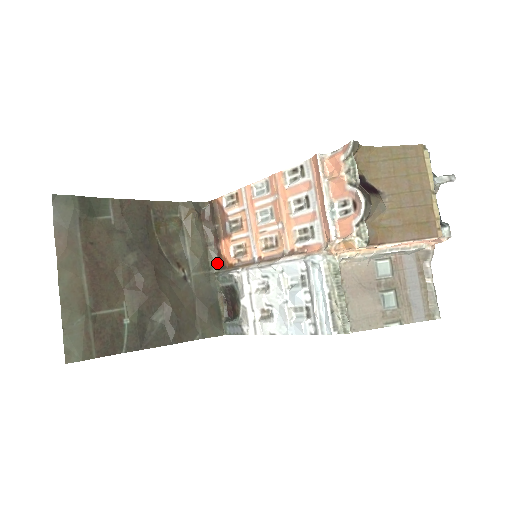
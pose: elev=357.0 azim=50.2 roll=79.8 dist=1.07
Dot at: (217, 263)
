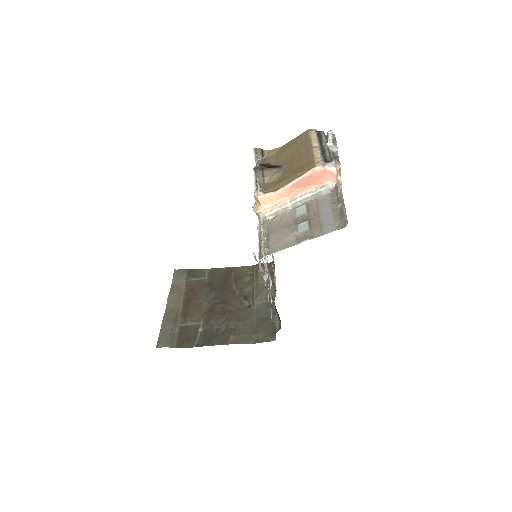
Dot at: (275, 294)
